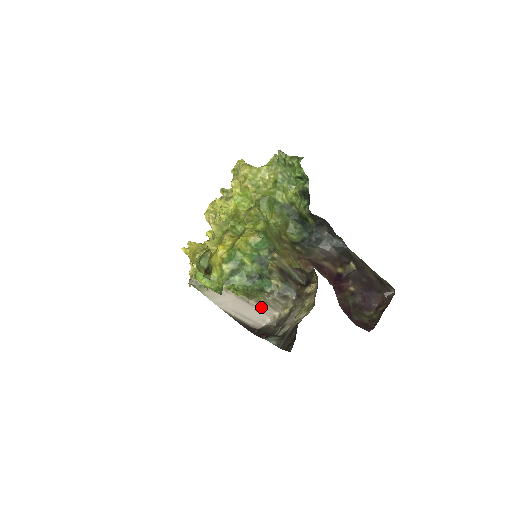
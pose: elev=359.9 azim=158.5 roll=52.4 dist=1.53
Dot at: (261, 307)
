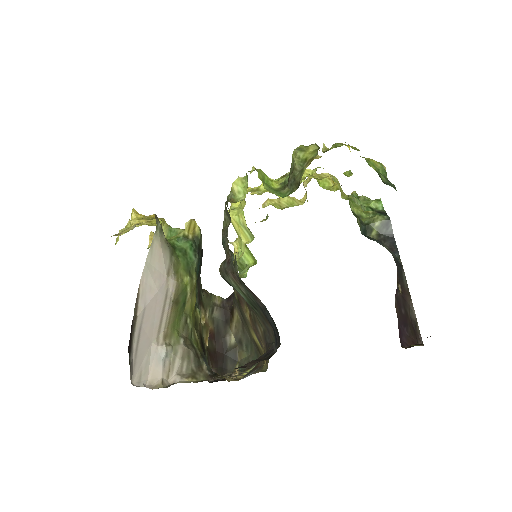
Dot at: (165, 347)
